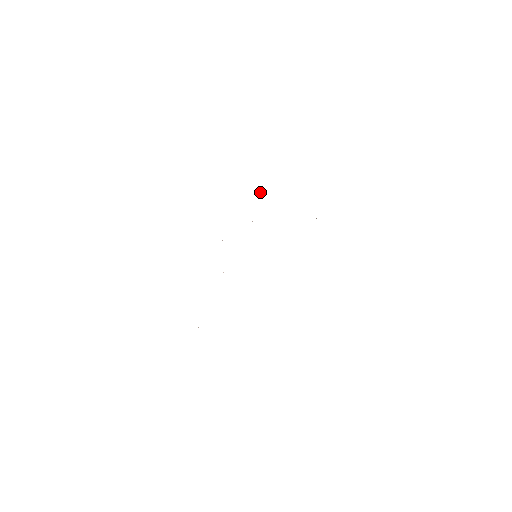
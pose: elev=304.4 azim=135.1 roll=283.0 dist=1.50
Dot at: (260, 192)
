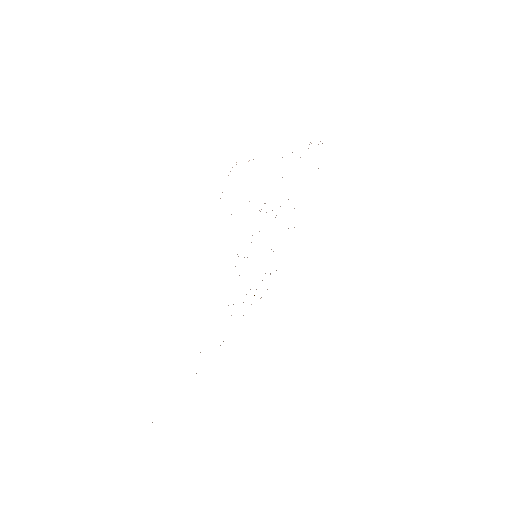
Dot at: occluded
